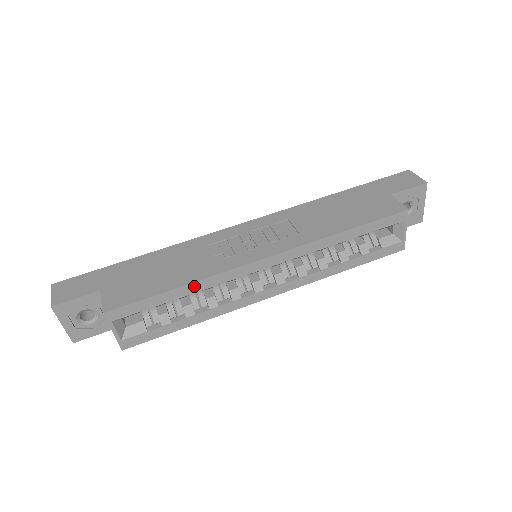
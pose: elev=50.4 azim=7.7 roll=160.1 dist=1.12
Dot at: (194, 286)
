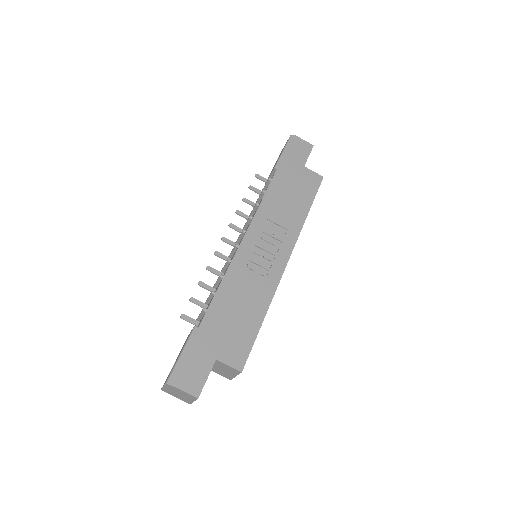
Dot at: (267, 310)
